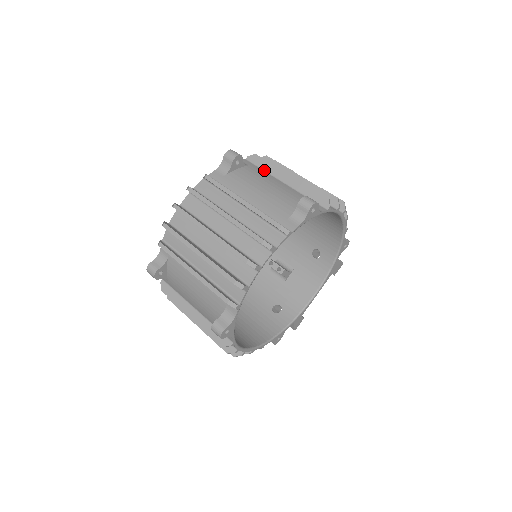
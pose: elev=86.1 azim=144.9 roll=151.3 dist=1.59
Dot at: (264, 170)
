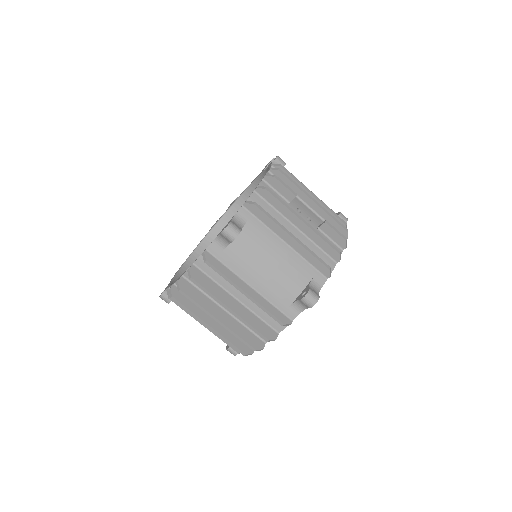
Dot at: (264, 224)
